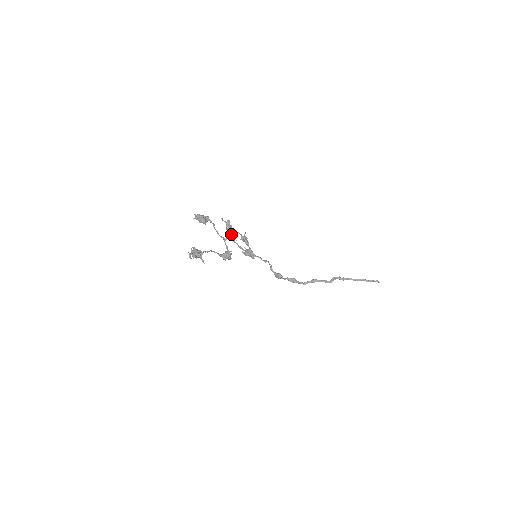
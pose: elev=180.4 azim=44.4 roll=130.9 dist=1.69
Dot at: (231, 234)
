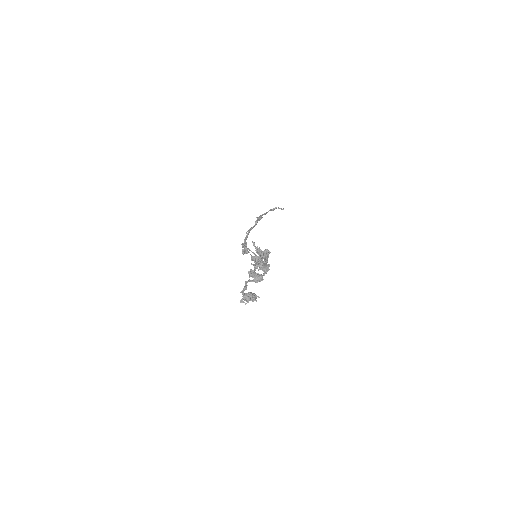
Dot at: (266, 260)
